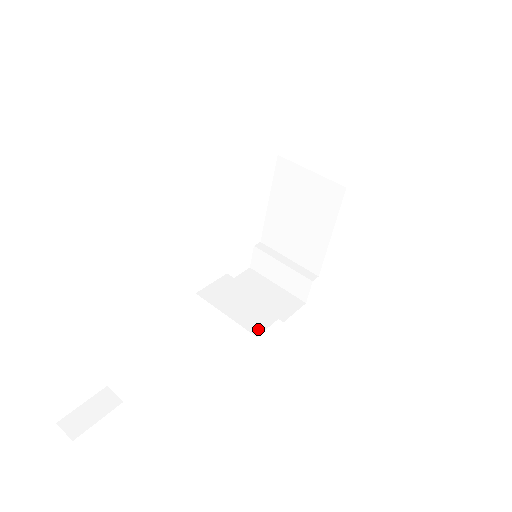
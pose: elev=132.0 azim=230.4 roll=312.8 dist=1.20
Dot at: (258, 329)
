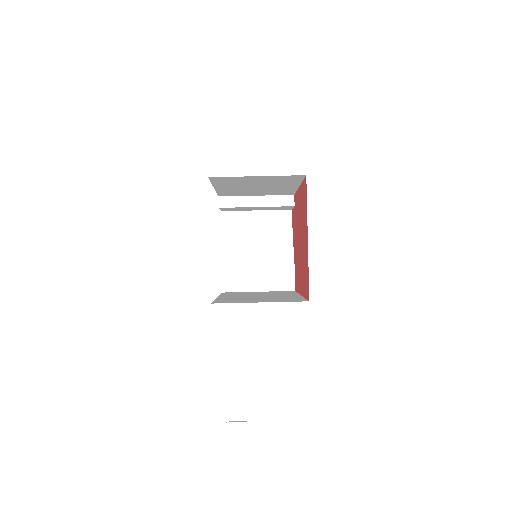
Dot at: (290, 283)
